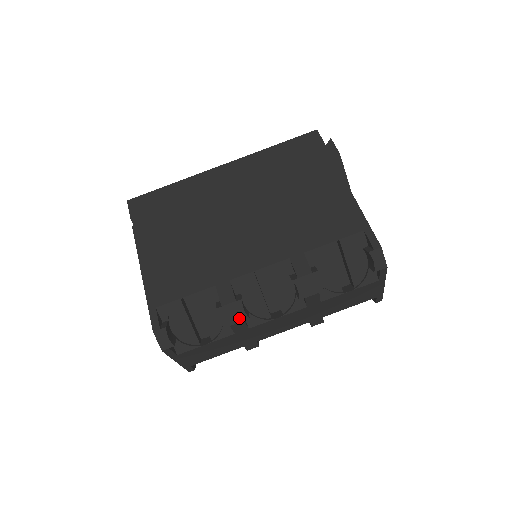
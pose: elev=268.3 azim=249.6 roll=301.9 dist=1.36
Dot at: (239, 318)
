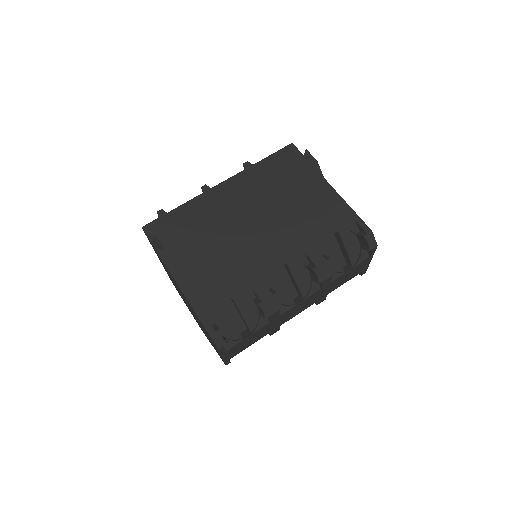
Dot at: (276, 308)
